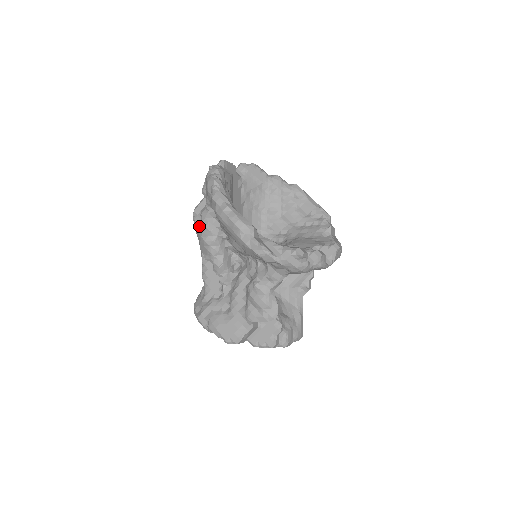
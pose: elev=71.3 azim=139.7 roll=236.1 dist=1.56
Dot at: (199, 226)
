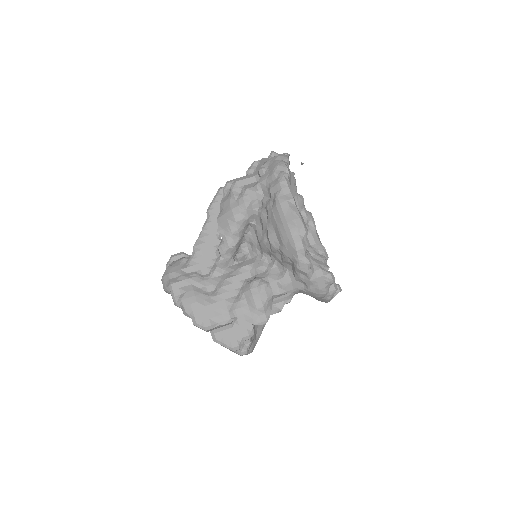
Dot at: (235, 198)
